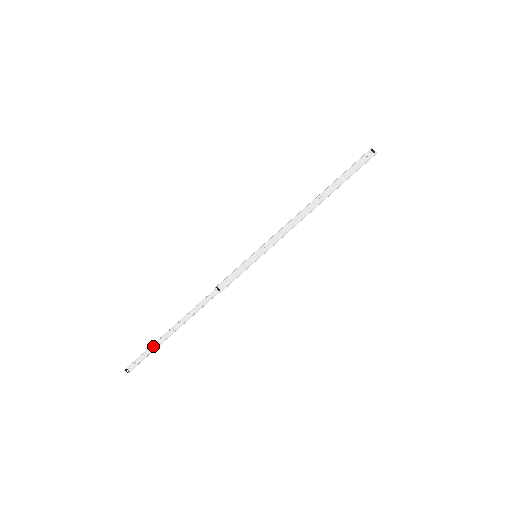
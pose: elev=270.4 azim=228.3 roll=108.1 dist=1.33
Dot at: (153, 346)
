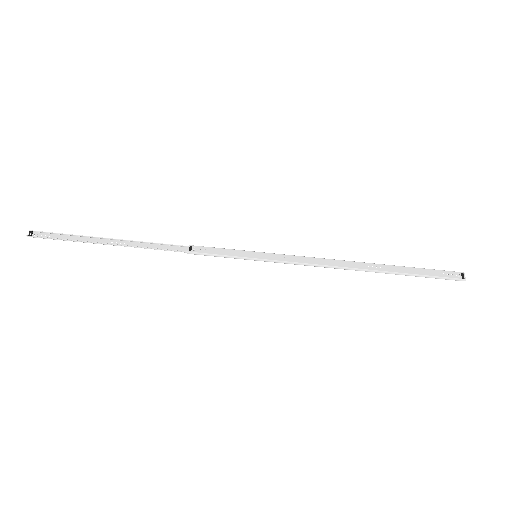
Dot at: (78, 237)
